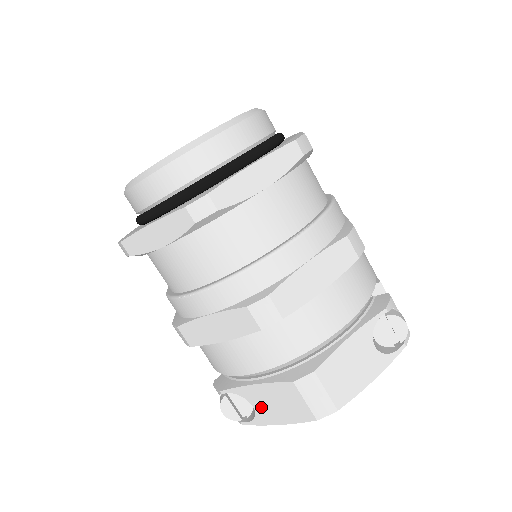
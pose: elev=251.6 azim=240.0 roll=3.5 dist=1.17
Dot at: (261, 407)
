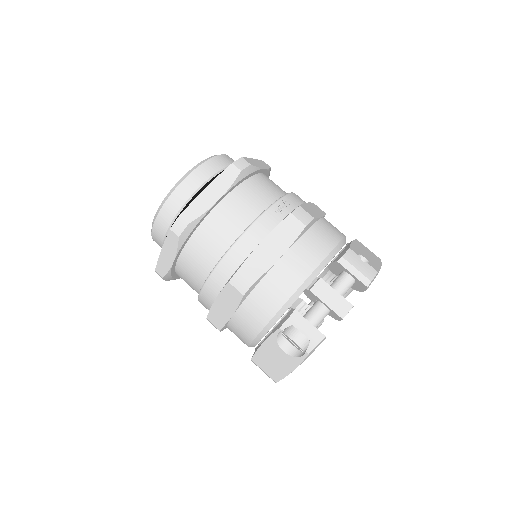
Dot at: occluded
